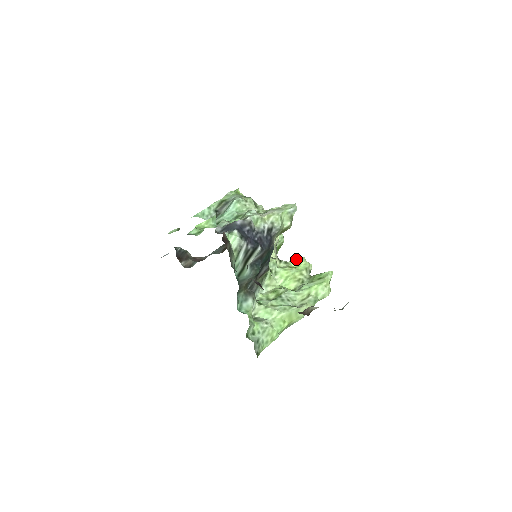
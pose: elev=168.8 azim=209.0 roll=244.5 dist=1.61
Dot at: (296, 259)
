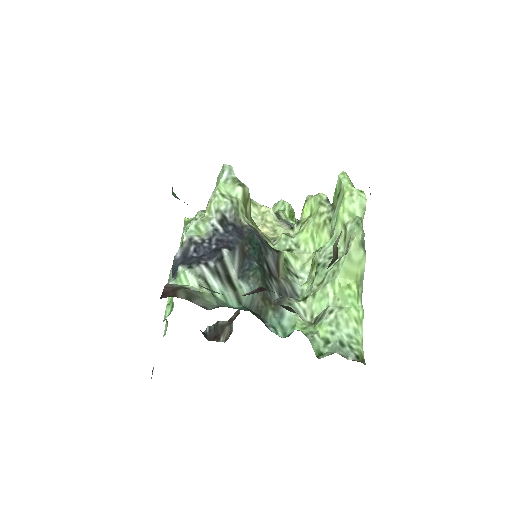
Dot at: (303, 207)
